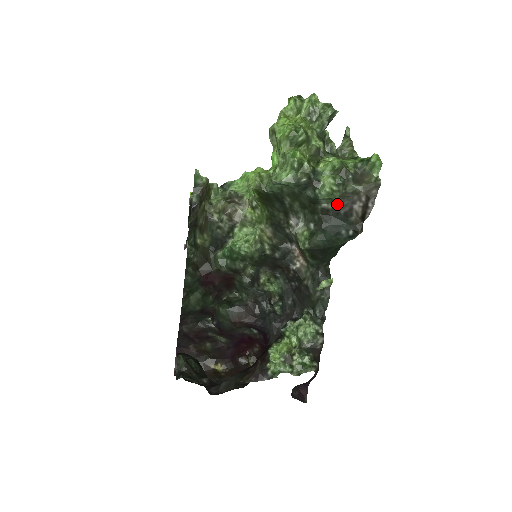
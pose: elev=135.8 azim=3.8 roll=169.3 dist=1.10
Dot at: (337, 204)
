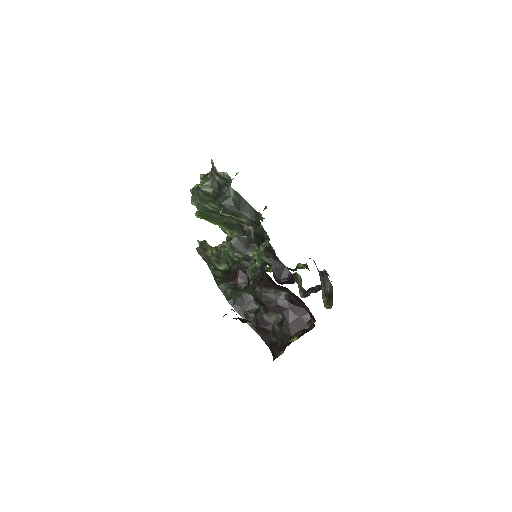
Dot at: (212, 185)
